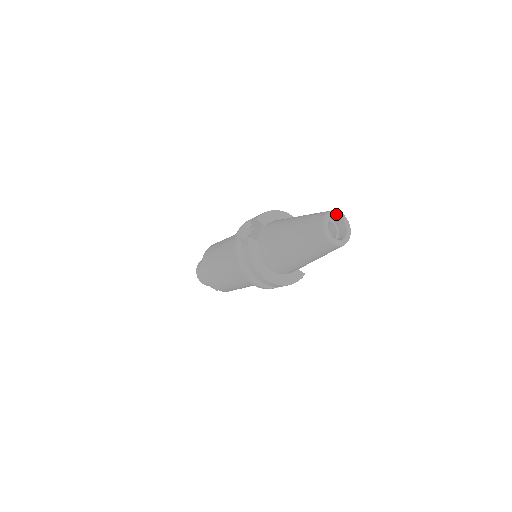
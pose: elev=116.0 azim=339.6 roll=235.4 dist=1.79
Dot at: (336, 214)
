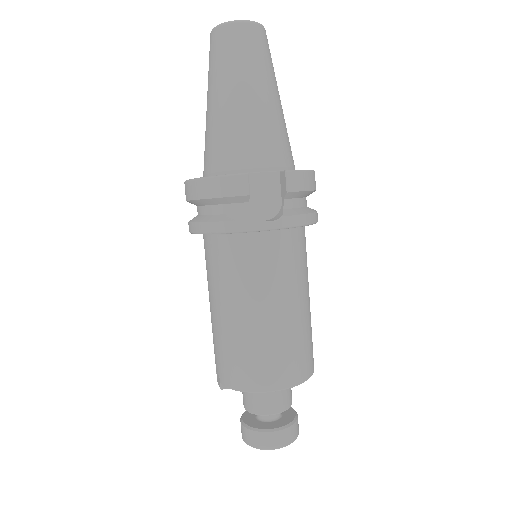
Dot at: occluded
